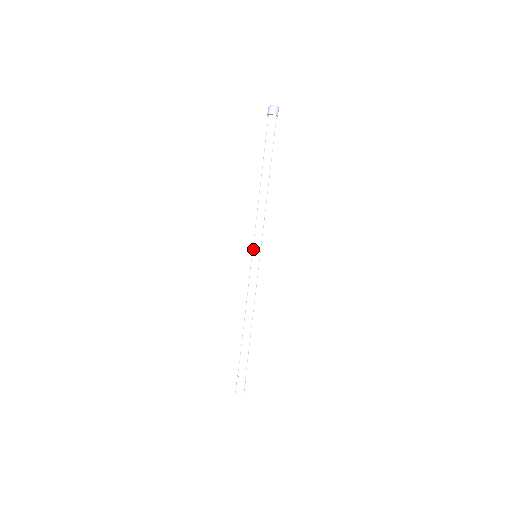
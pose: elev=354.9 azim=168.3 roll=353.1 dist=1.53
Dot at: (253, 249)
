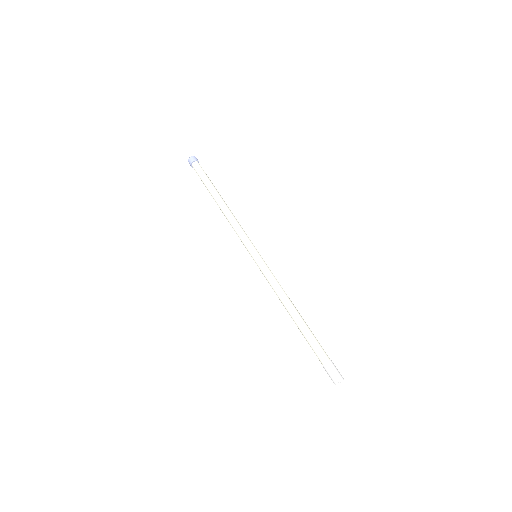
Dot at: occluded
